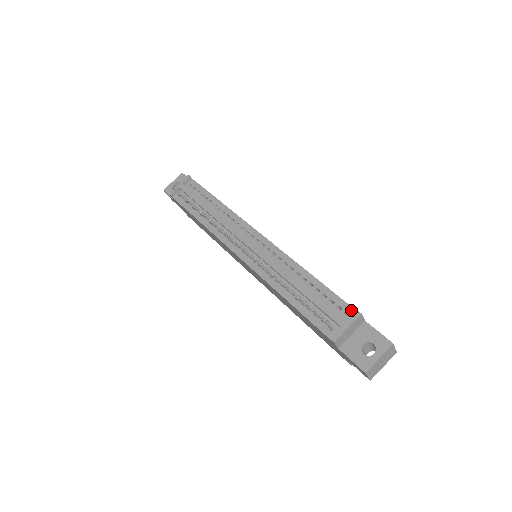
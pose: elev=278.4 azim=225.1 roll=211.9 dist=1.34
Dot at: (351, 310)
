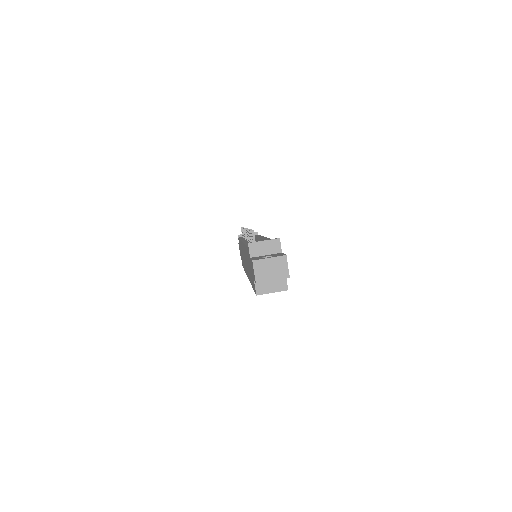
Dot at: occluded
